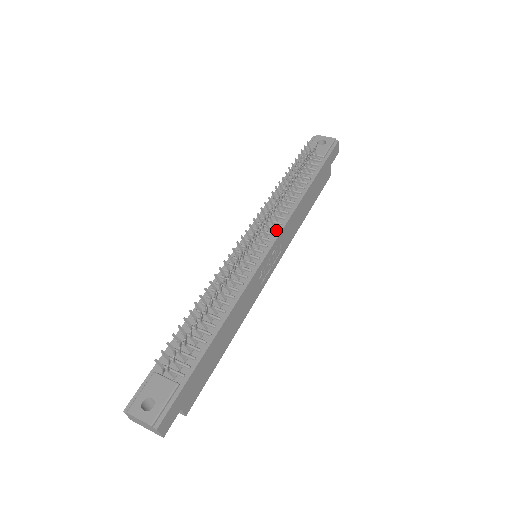
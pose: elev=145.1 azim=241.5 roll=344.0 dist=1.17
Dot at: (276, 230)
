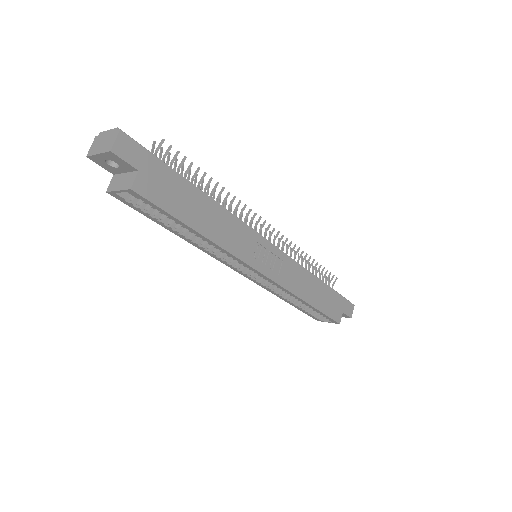
Dot at: occluded
